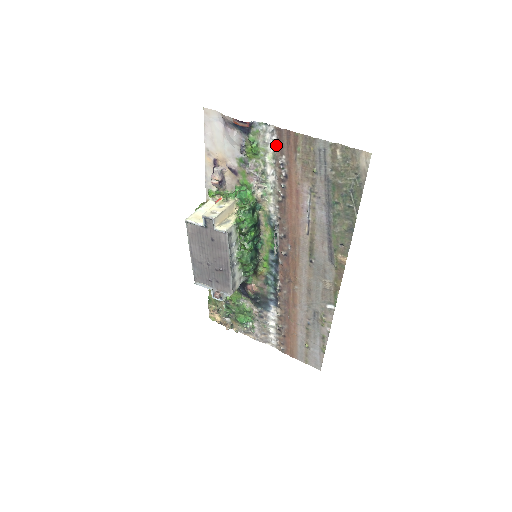
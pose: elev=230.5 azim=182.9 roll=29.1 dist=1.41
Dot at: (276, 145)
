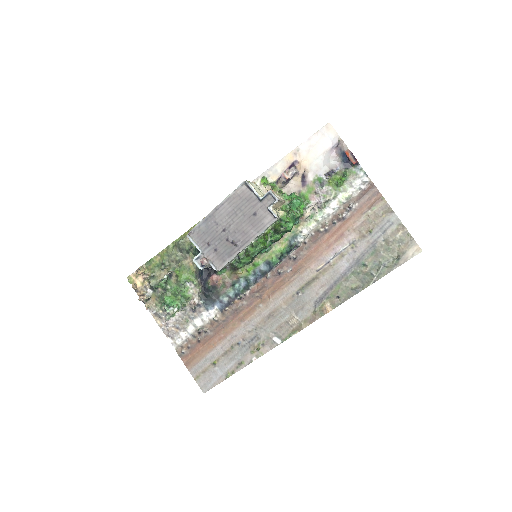
Dot at: (358, 192)
